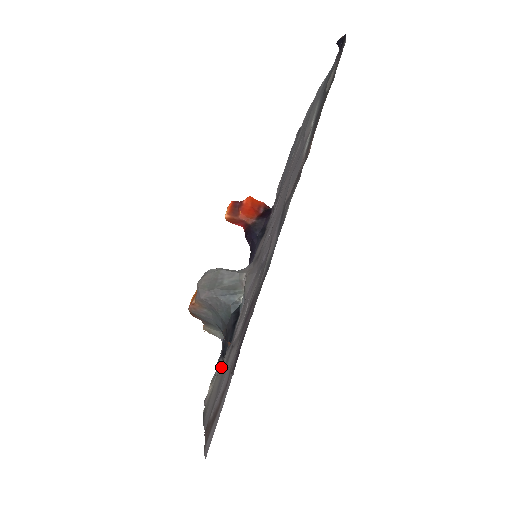
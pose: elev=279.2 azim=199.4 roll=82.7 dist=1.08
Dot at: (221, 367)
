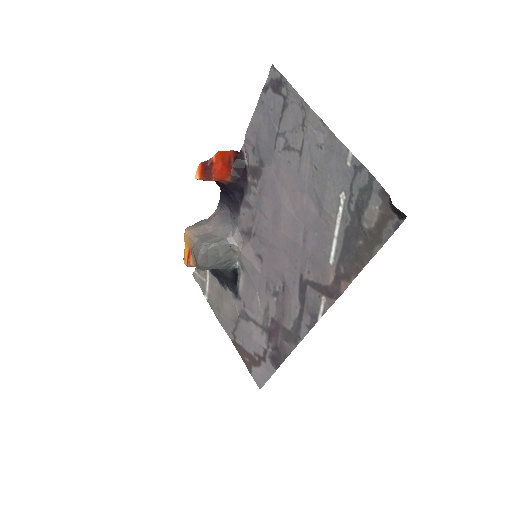
Dot at: (229, 303)
